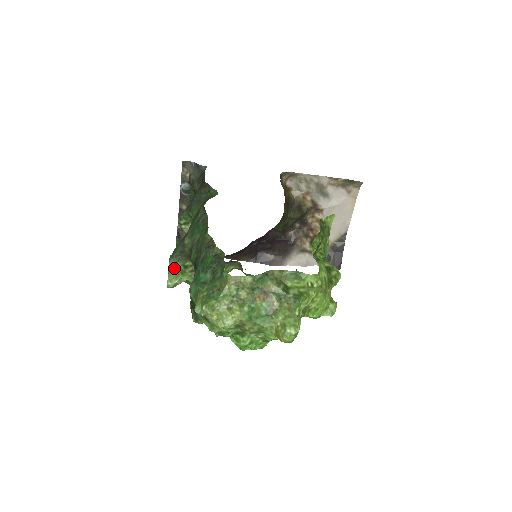
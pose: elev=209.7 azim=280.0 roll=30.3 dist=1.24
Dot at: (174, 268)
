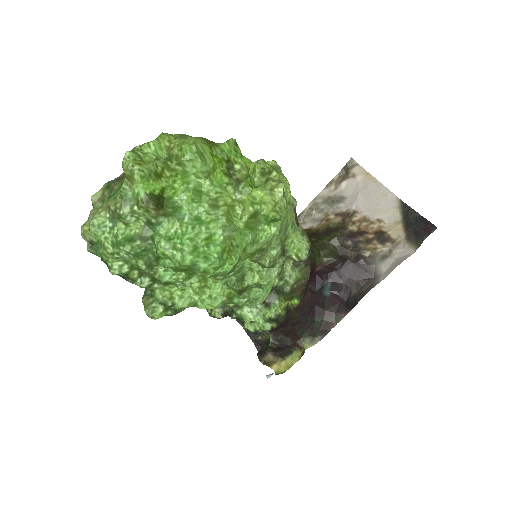
Dot at: (147, 299)
